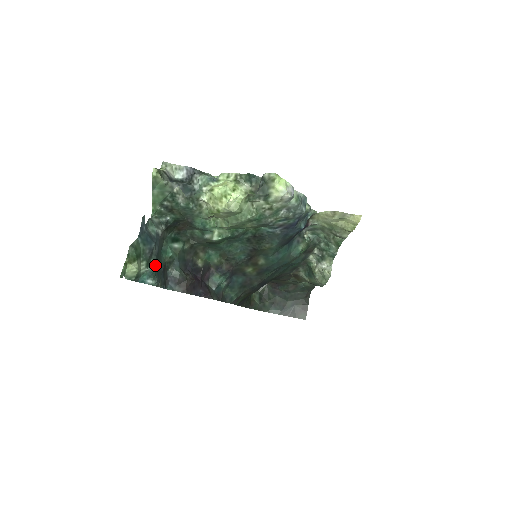
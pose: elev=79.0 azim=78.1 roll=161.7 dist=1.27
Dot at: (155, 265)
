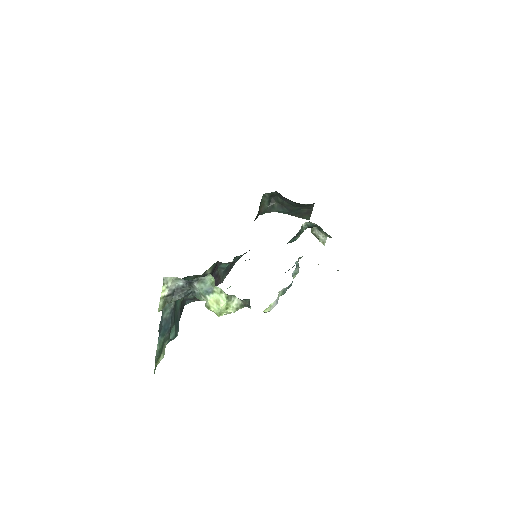
Dot at: (174, 330)
